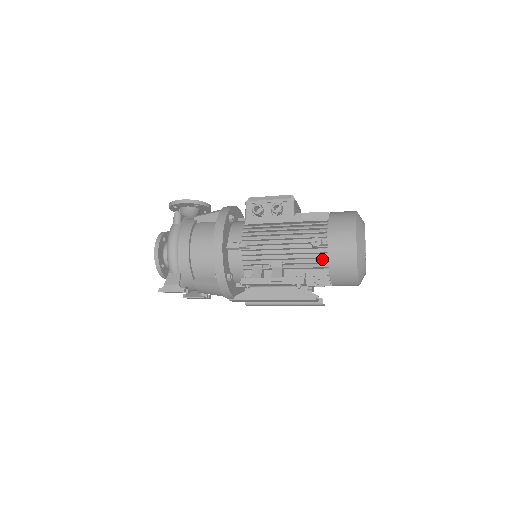
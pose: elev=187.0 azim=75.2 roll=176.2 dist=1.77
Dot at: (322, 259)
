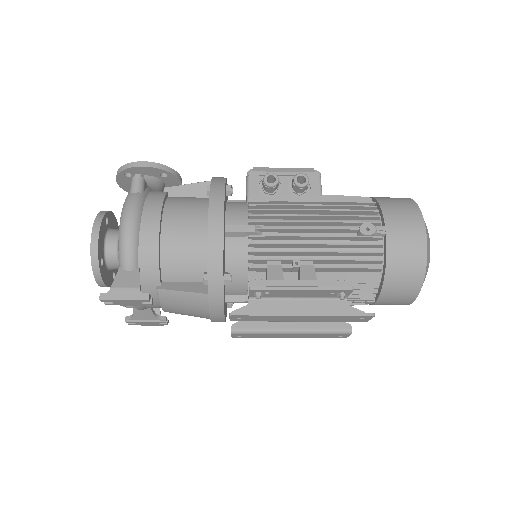
Dot at: (373, 257)
